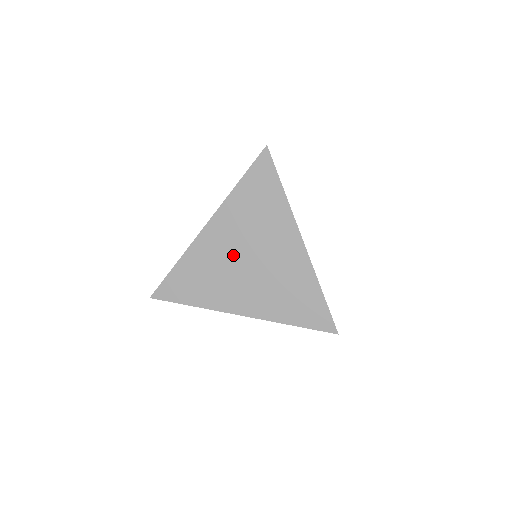
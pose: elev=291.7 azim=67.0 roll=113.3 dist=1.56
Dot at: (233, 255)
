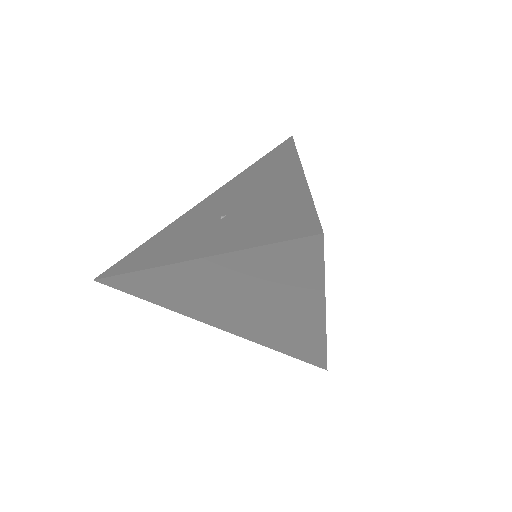
Dot at: (218, 296)
